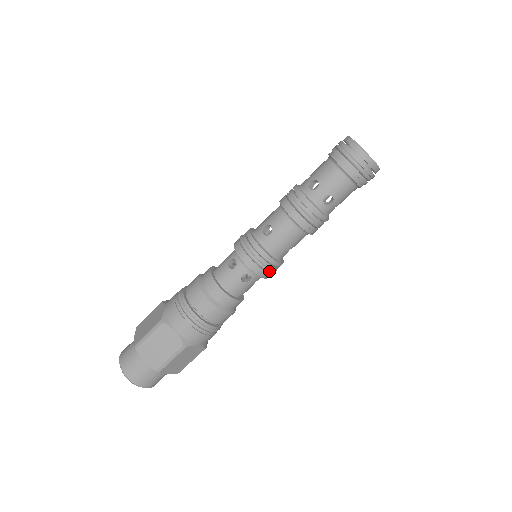
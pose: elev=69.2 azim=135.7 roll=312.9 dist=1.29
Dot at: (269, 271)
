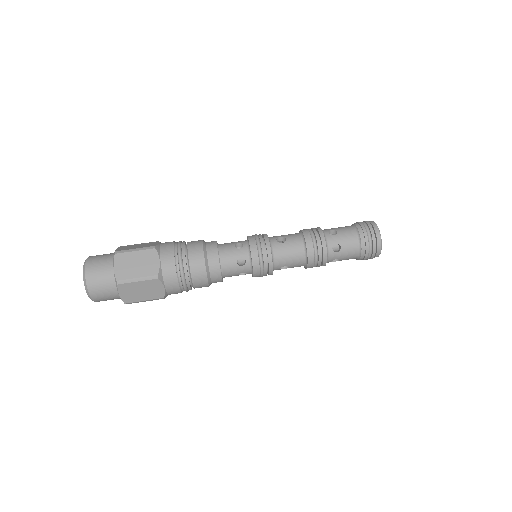
Dot at: (262, 268)
